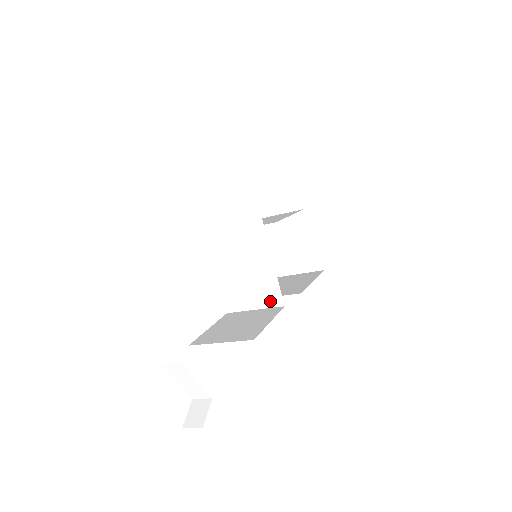
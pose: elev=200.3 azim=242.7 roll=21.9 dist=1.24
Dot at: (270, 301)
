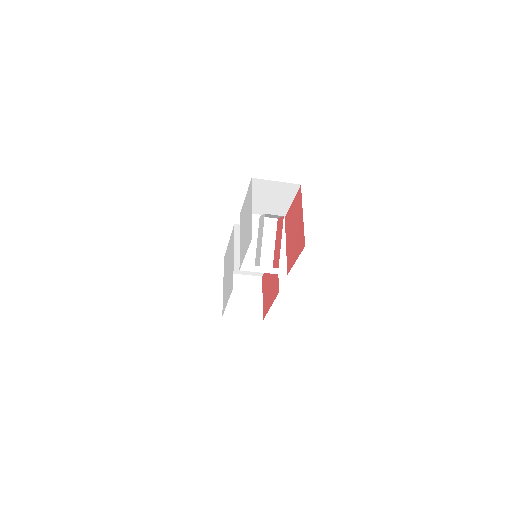
Dot at: (277, 269)
